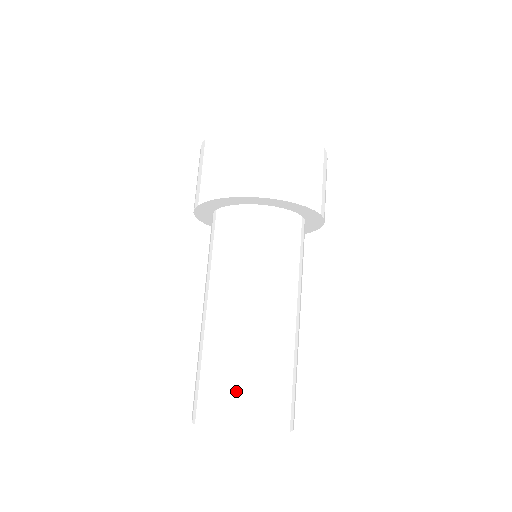
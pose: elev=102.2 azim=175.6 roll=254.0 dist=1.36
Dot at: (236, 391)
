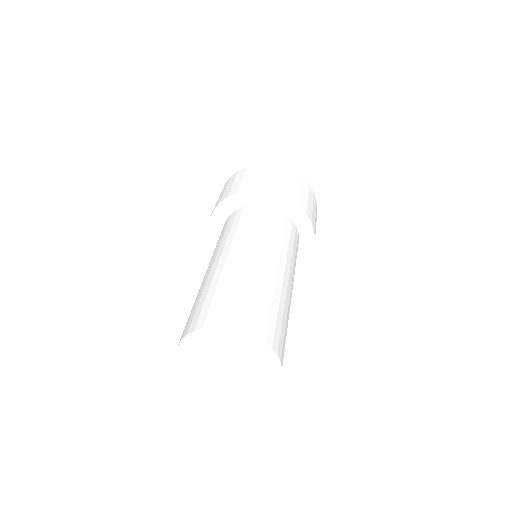
Dot at: (258, 307)
